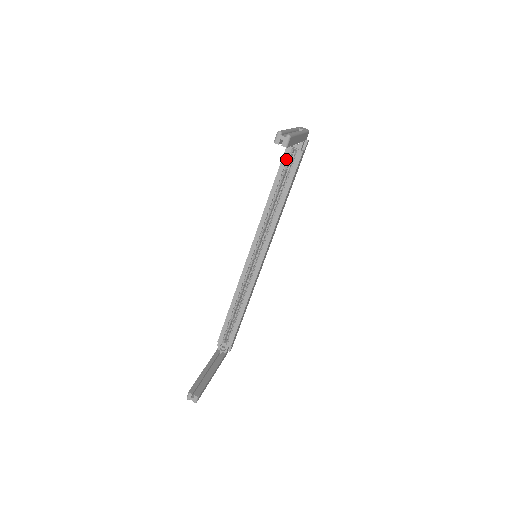
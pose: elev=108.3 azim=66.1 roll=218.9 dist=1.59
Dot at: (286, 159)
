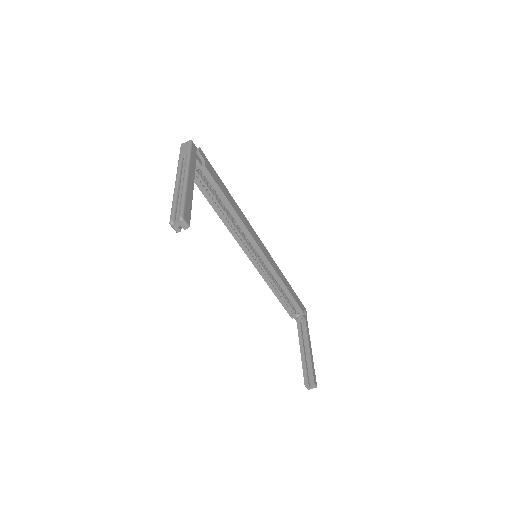
Dot at: (199, 182)
